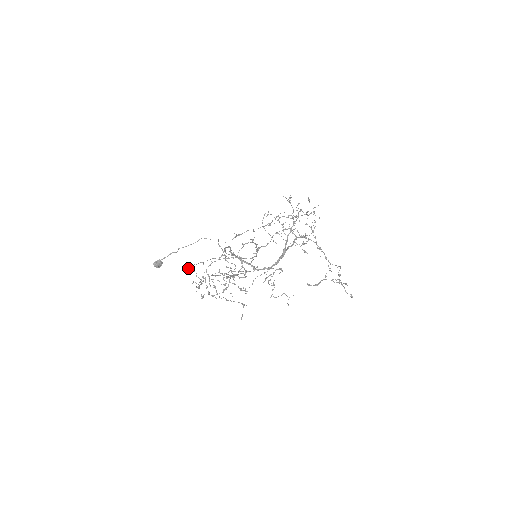
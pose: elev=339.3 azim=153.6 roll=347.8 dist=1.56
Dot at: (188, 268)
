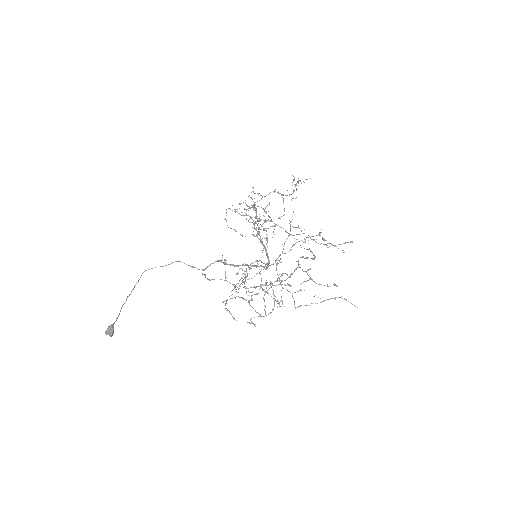
Dot at: (243, 299)
